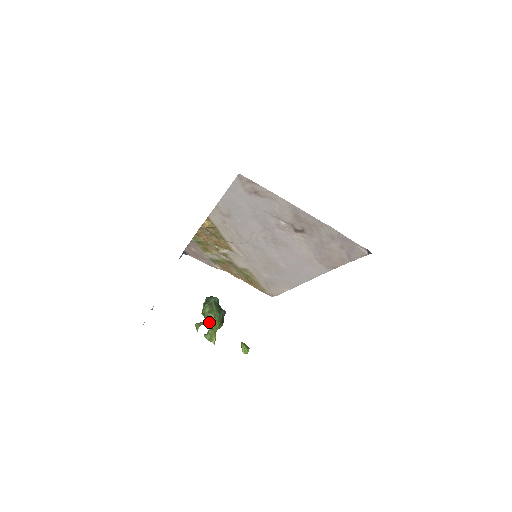
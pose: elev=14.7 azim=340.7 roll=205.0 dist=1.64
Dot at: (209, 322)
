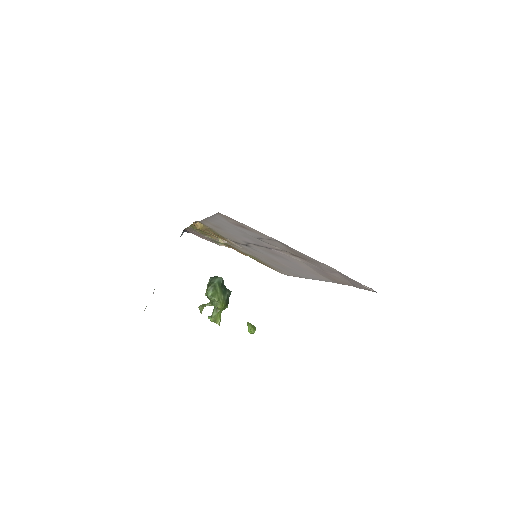
Dot at: (213, 304)
